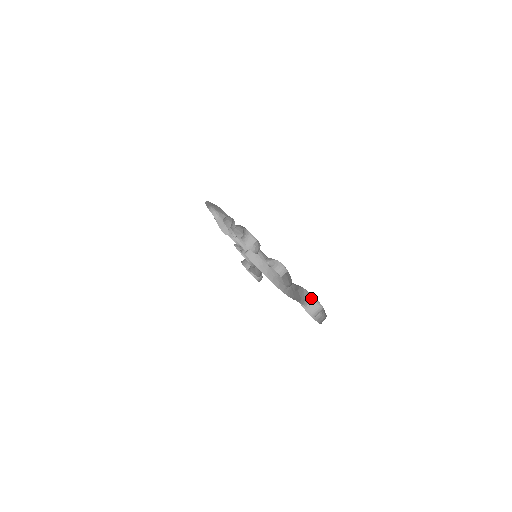
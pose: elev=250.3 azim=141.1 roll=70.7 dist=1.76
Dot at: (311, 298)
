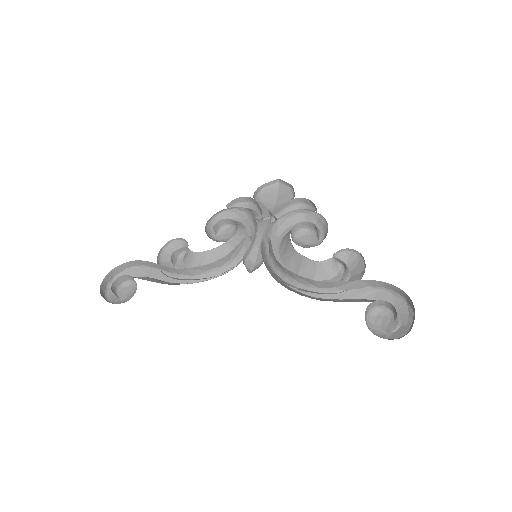
Dot at: (393, 309)
